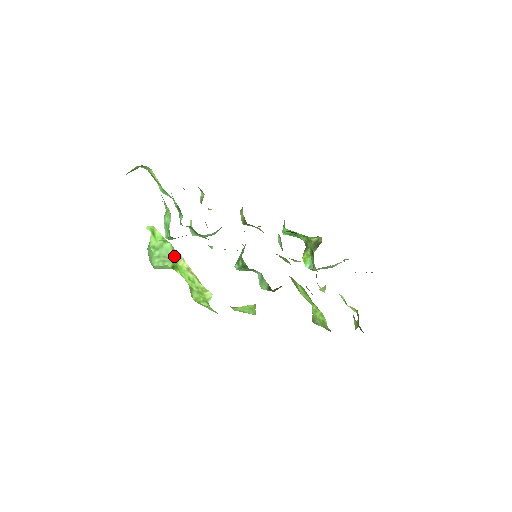
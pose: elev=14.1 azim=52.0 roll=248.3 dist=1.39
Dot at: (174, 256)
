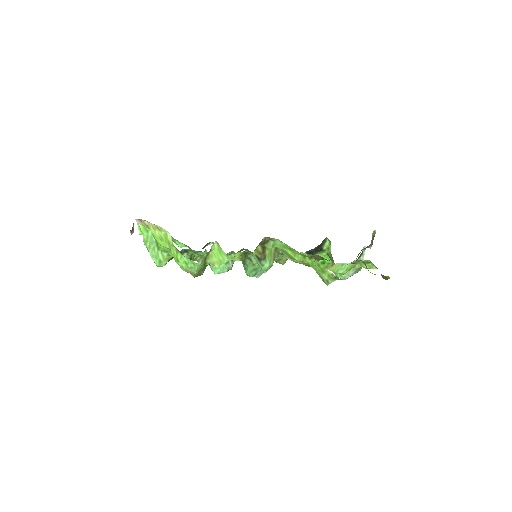
Dot at: occluded
